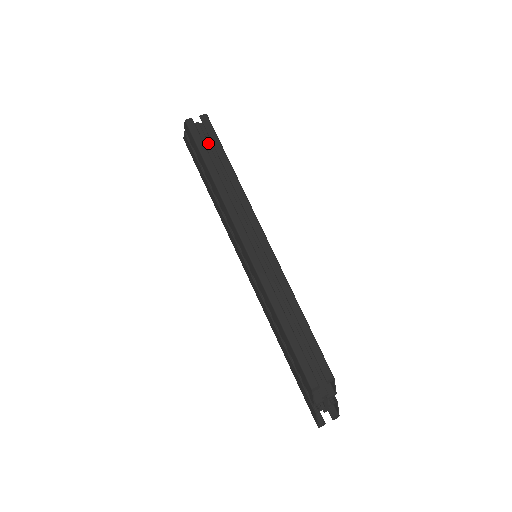
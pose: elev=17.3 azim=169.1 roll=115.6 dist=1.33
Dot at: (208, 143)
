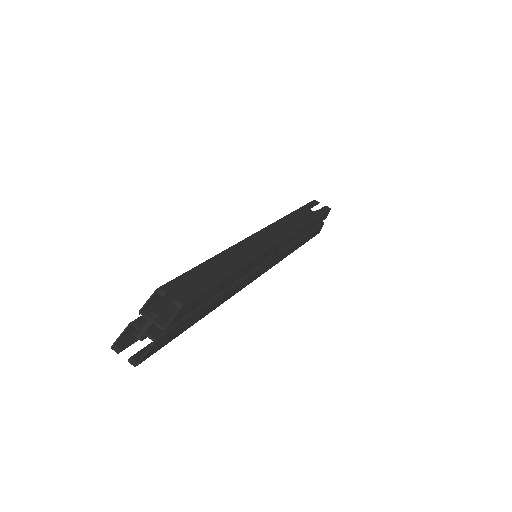
Dot at: occluded
